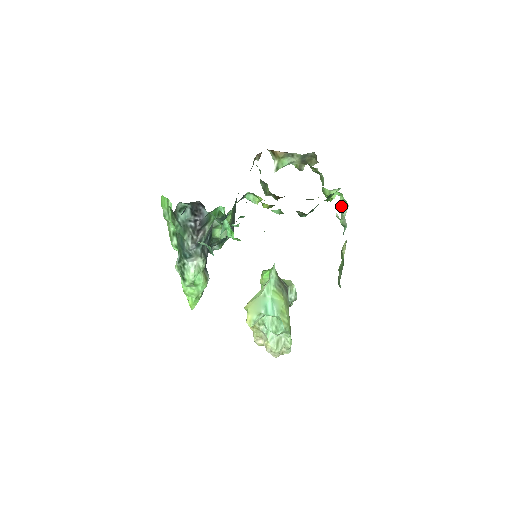
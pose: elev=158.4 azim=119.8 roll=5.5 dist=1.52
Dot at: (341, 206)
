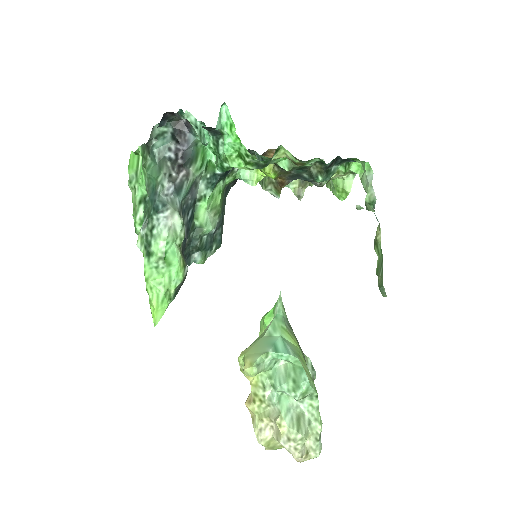
Dot at: (363, 181)
